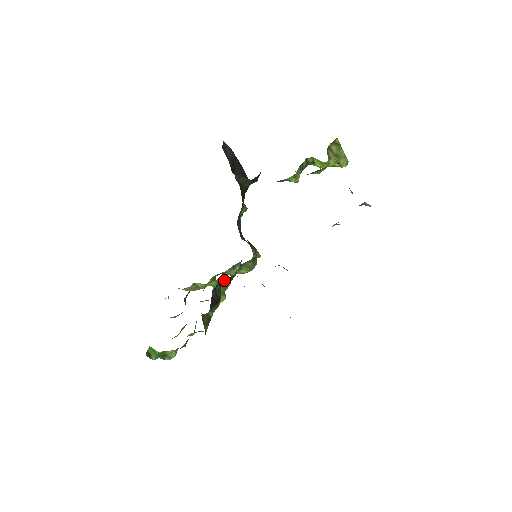
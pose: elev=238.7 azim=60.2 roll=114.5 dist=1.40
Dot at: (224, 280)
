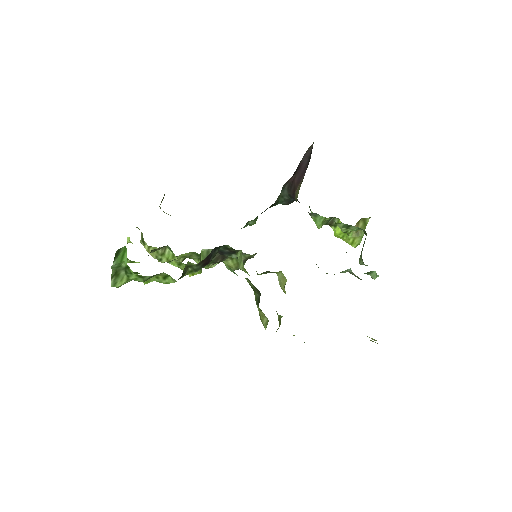
Dot at: occluded
